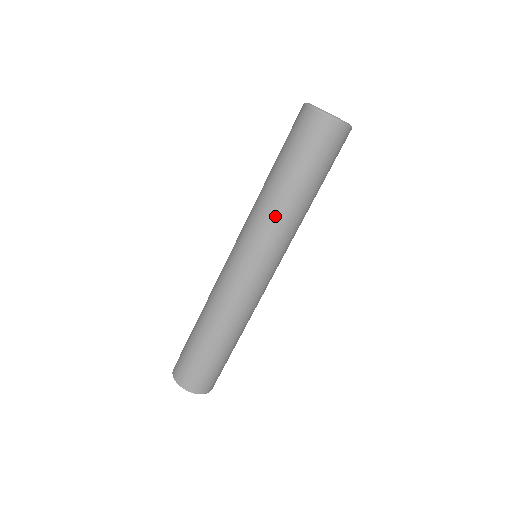
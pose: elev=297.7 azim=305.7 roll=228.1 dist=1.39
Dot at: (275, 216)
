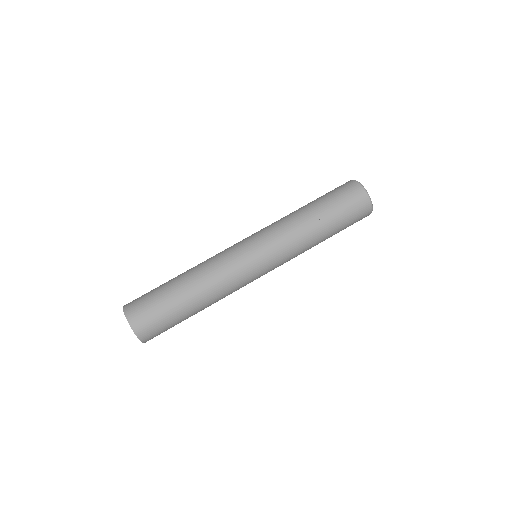
Dot at: (298, 236)
